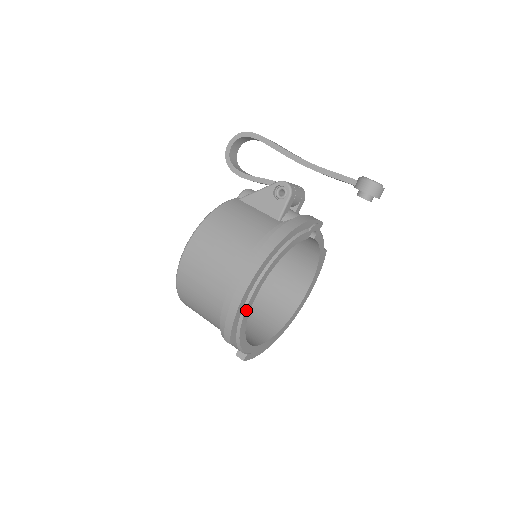
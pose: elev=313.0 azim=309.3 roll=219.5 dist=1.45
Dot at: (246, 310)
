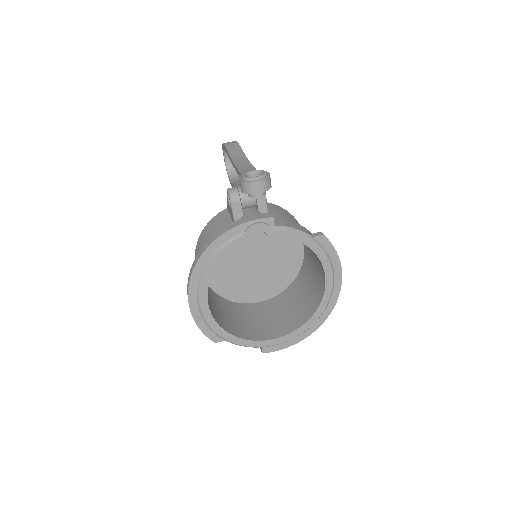
Dot at: (205, 316)
